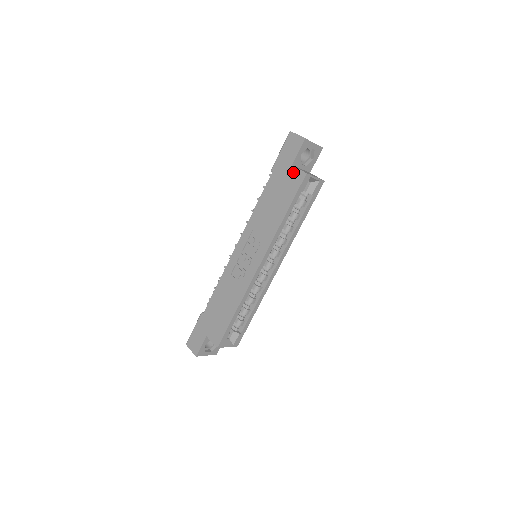
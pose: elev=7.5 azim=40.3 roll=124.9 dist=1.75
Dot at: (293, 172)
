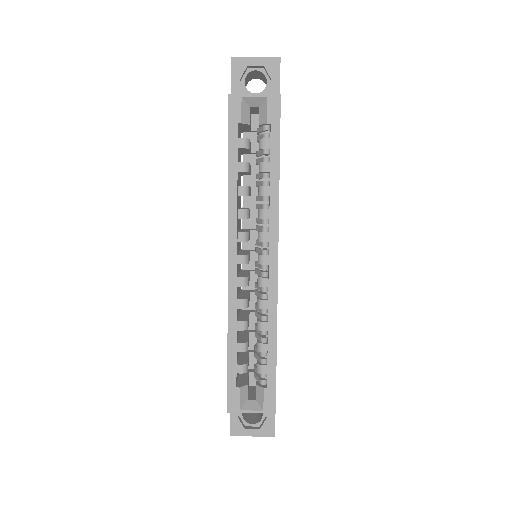
Dot at: occluded
